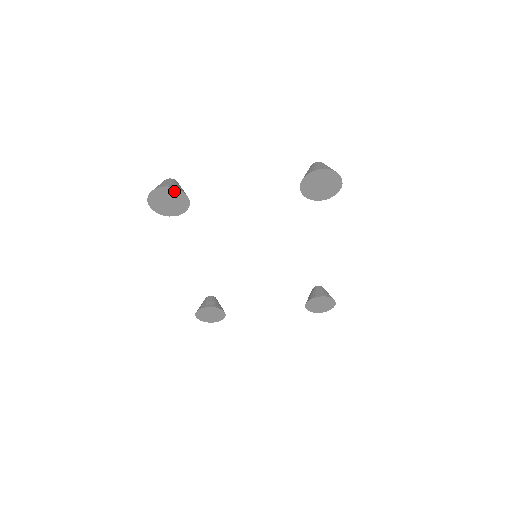
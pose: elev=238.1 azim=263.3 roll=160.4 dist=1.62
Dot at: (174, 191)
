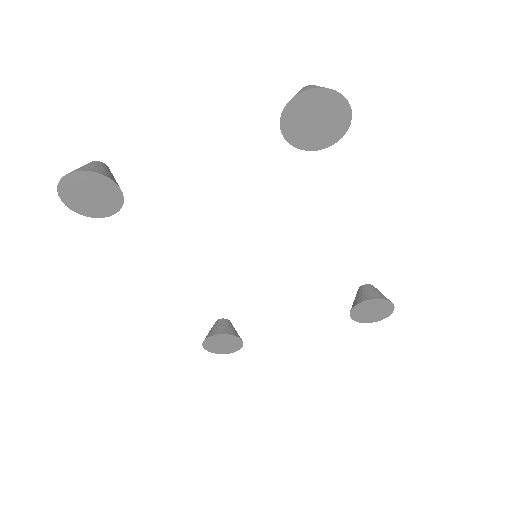
Dot at: (90, 177)
